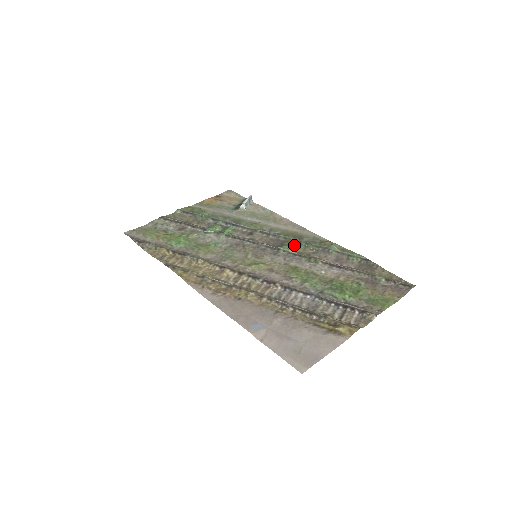
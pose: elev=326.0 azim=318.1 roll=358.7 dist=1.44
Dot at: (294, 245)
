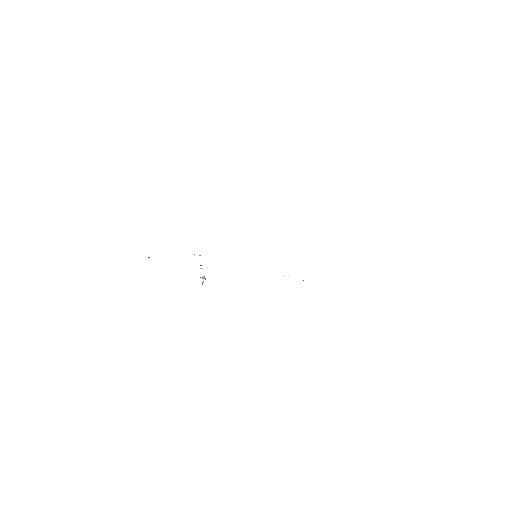
Dot at: occluded
